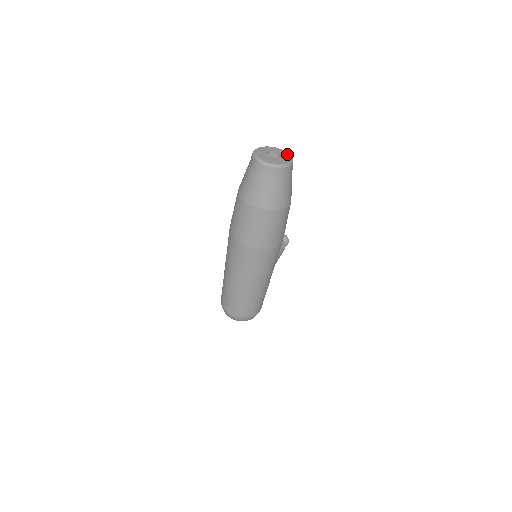
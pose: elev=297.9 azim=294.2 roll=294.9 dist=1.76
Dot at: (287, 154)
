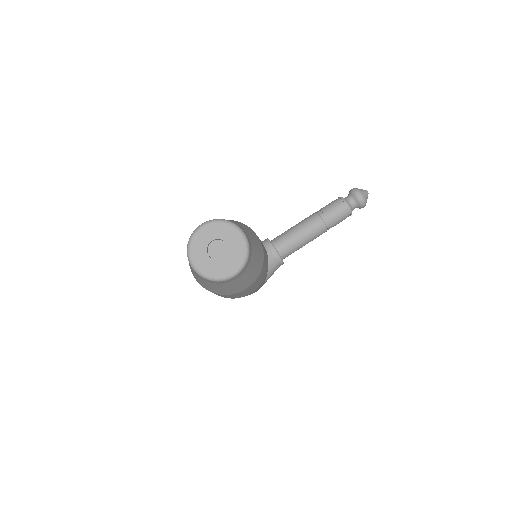
Dot at: (241, 253)
